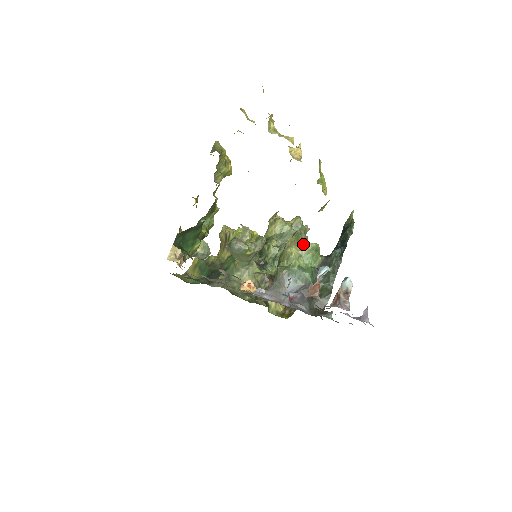
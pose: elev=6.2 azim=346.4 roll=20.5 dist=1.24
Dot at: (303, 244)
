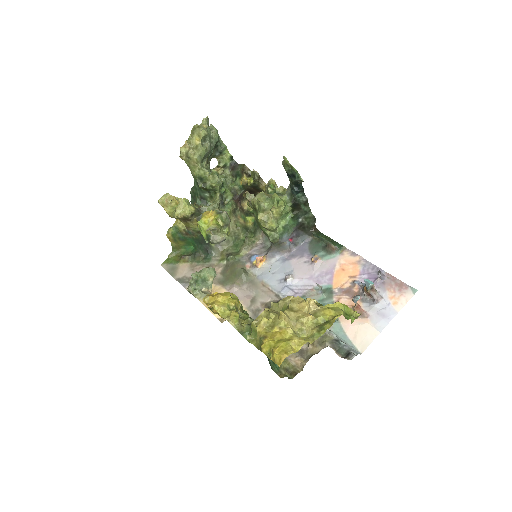
Dot at: (270, 211)
